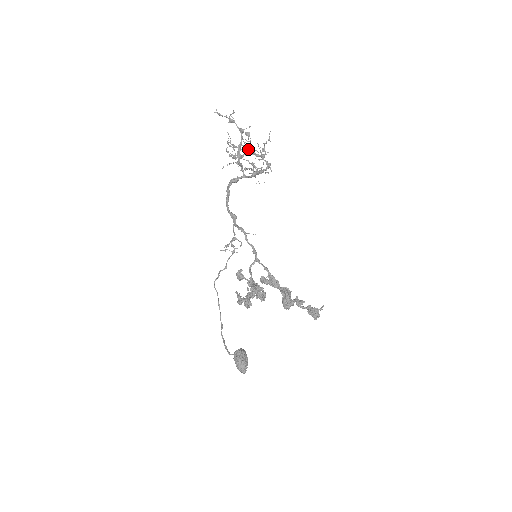
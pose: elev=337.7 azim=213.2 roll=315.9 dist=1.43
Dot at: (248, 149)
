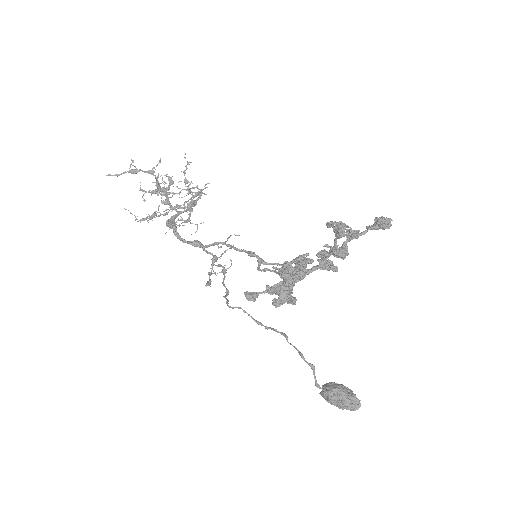
Dot at: (171, 177)
